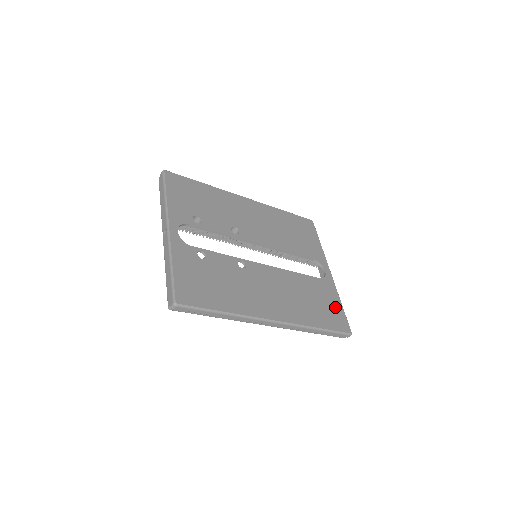
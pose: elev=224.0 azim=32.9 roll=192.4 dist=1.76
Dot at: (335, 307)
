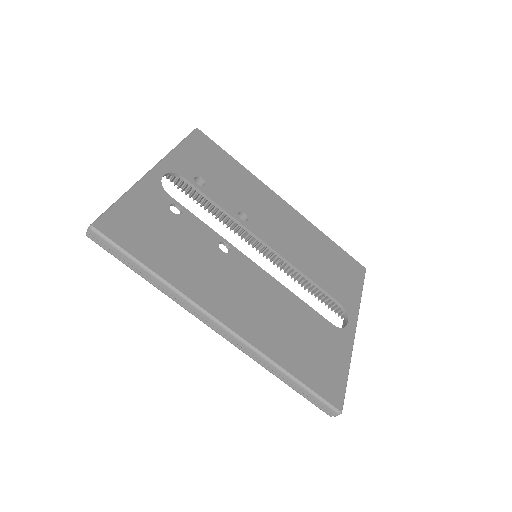
Dot at: (335, 367)
